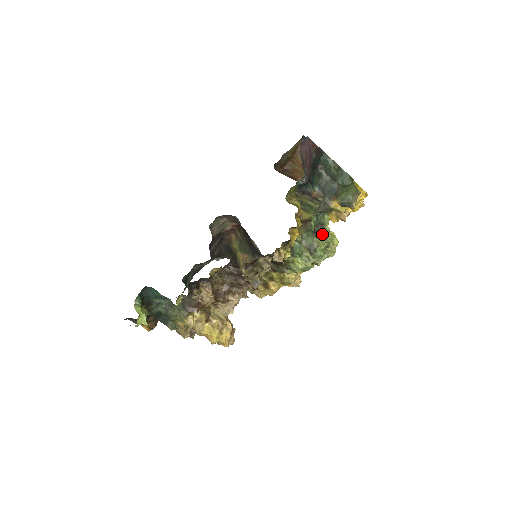
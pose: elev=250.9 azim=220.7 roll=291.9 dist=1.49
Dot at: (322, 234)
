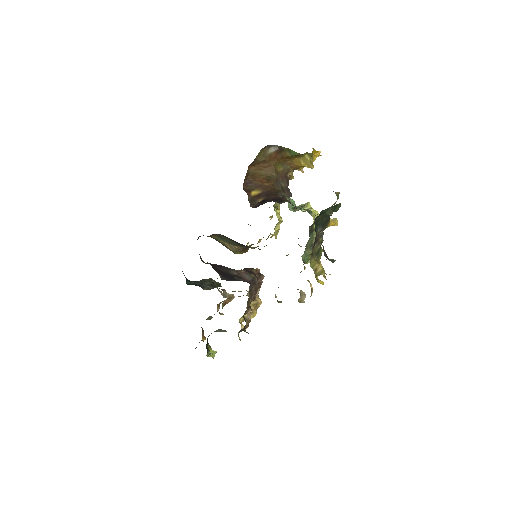
Dot at: (313, 228)
